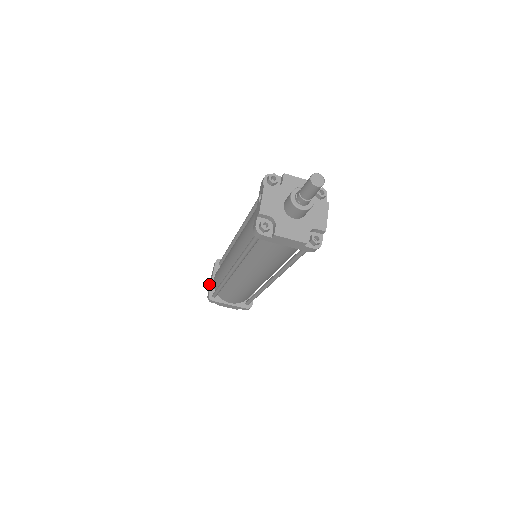
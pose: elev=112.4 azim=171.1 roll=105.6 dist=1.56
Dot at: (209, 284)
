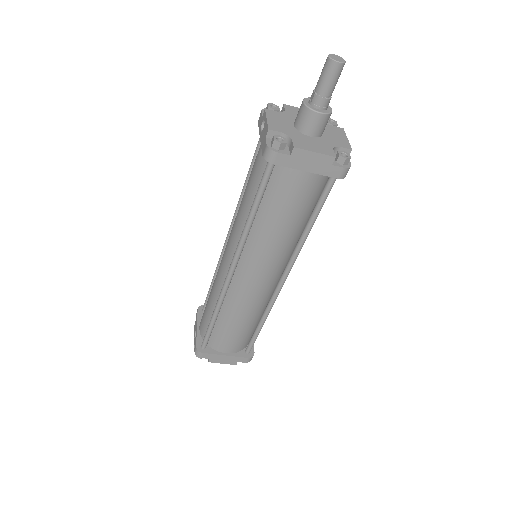
Dot at: occluded
